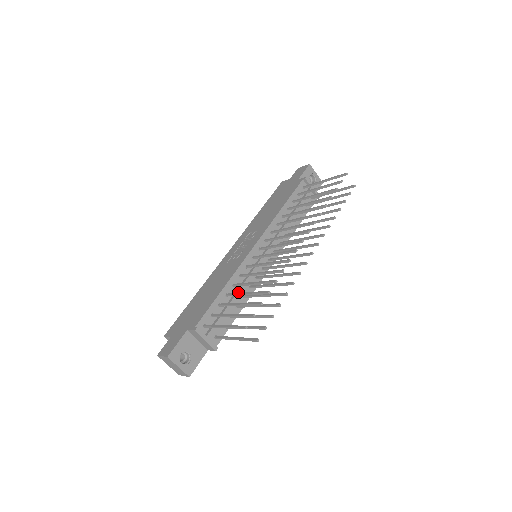
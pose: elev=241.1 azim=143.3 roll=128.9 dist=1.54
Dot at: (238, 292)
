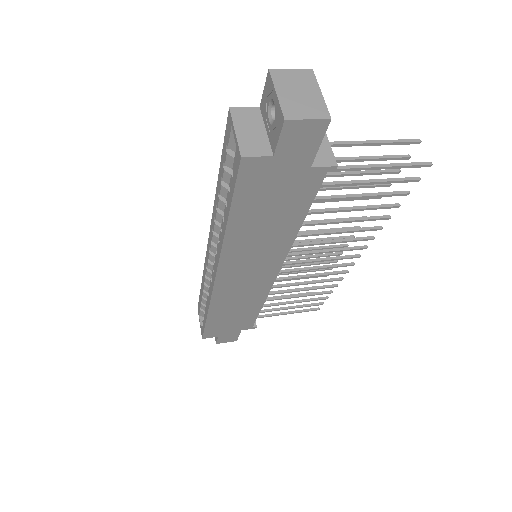
Dot at: occluded
